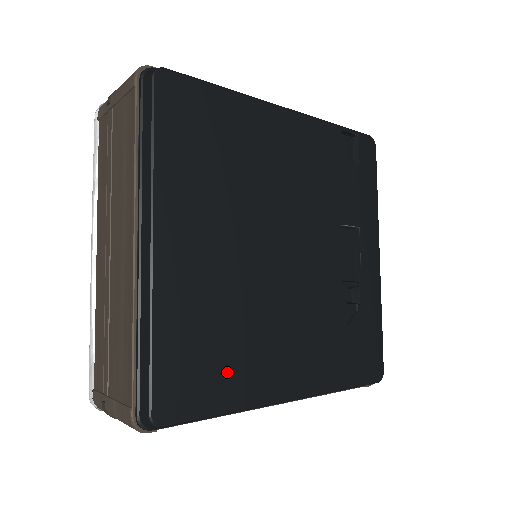
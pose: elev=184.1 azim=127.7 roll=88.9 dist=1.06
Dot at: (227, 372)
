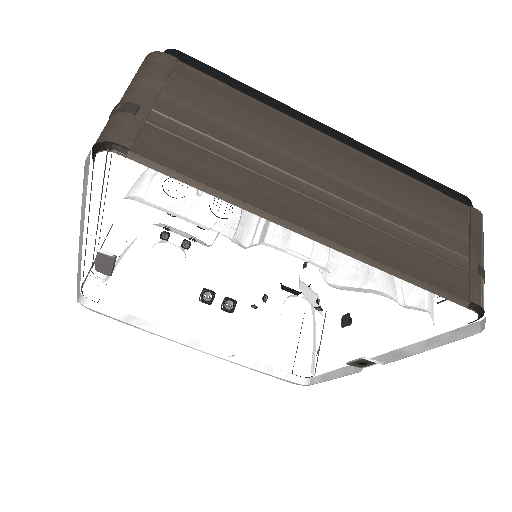
Dot at: occluded
